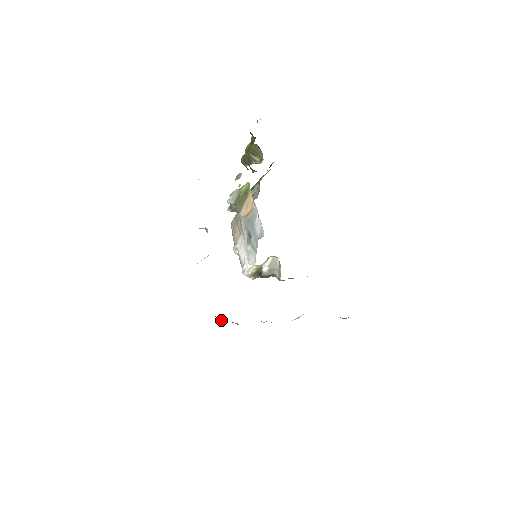
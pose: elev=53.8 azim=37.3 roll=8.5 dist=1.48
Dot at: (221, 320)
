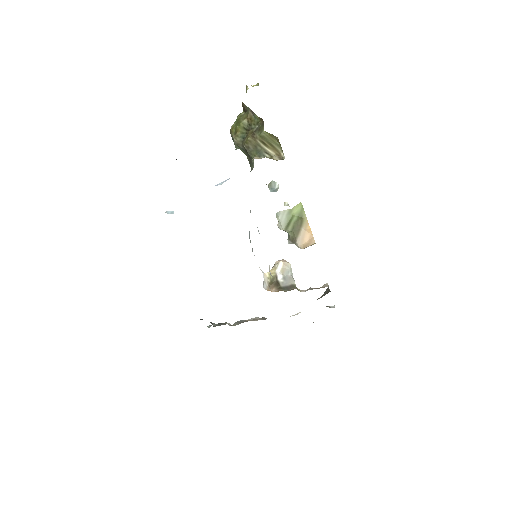
Dot at: (215, 324)
